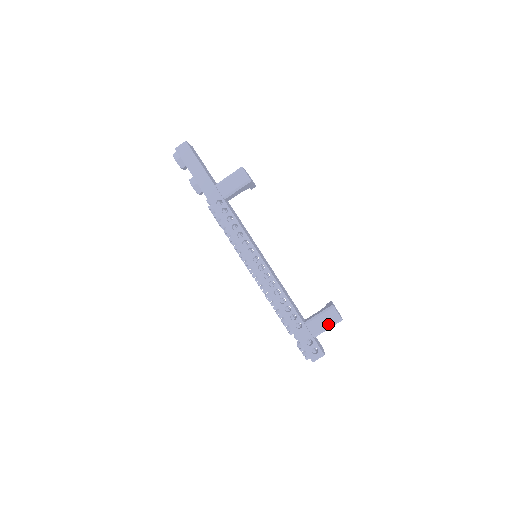
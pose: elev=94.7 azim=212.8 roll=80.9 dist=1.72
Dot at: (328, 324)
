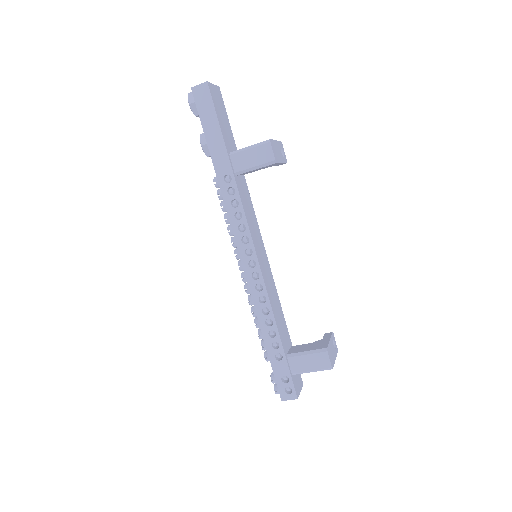
Dot at: (314, 367)
